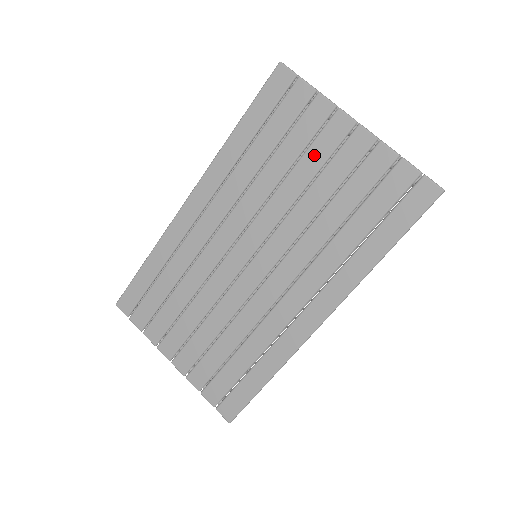
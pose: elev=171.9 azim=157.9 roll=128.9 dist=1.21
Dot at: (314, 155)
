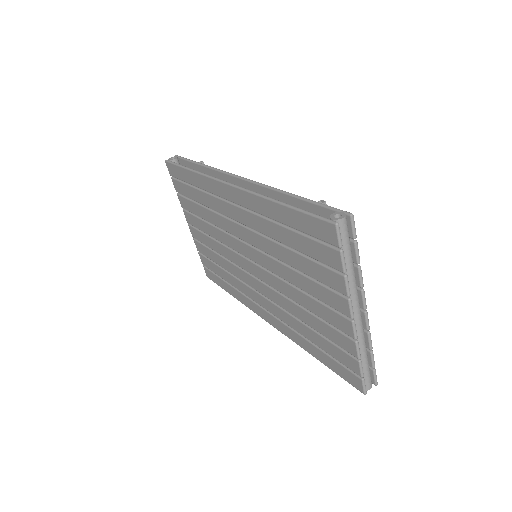
Dot at: (314, 288)
